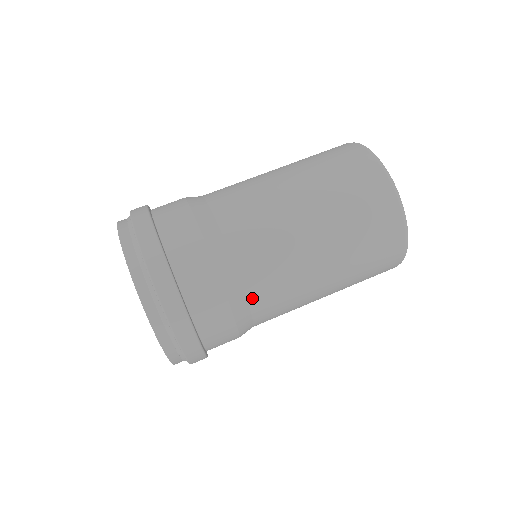
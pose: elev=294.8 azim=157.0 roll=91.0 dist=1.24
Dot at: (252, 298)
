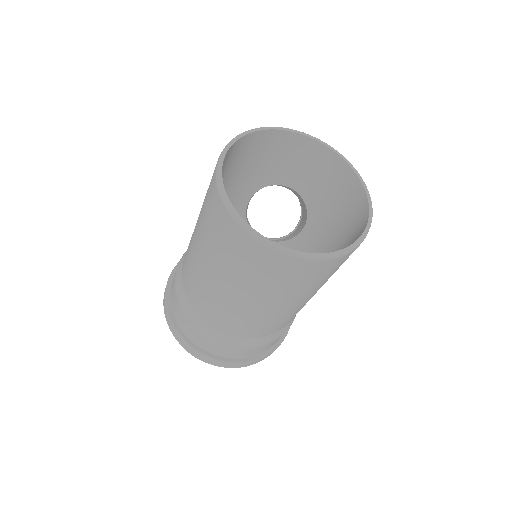
Dot at: (281, 329)
